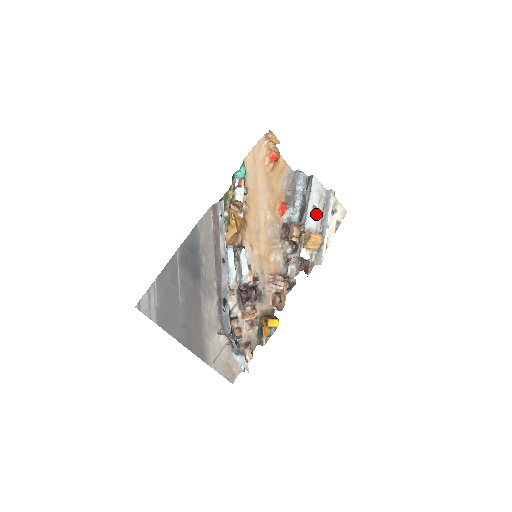
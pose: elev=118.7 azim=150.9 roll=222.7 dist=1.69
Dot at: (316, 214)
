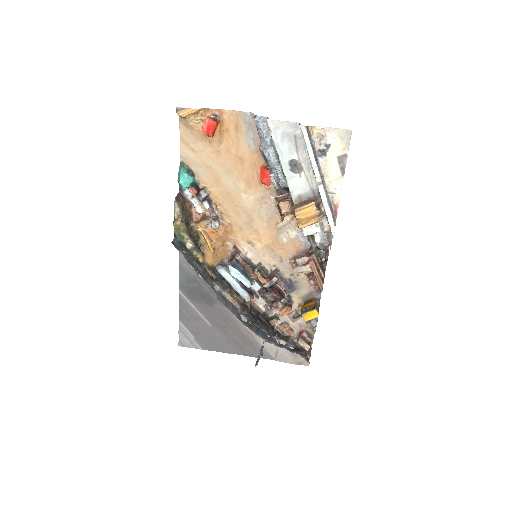
Dot at: (300, 169)
